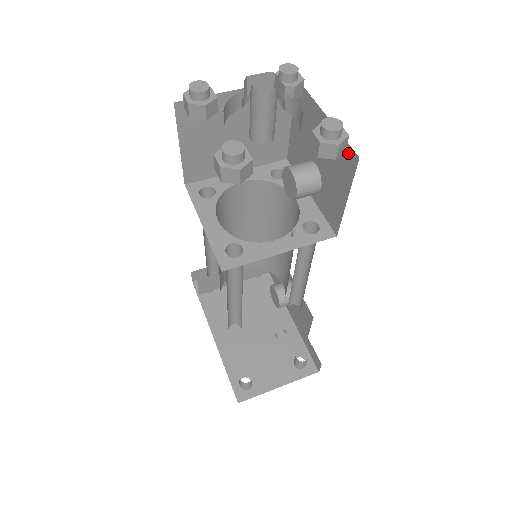
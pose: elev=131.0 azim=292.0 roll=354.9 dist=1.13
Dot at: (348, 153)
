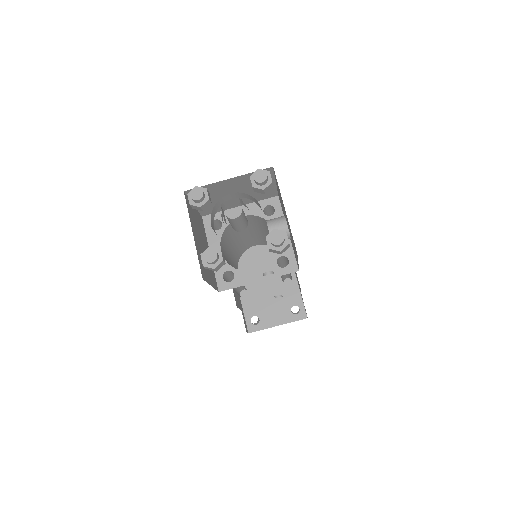
Dot at: (294, 244)
